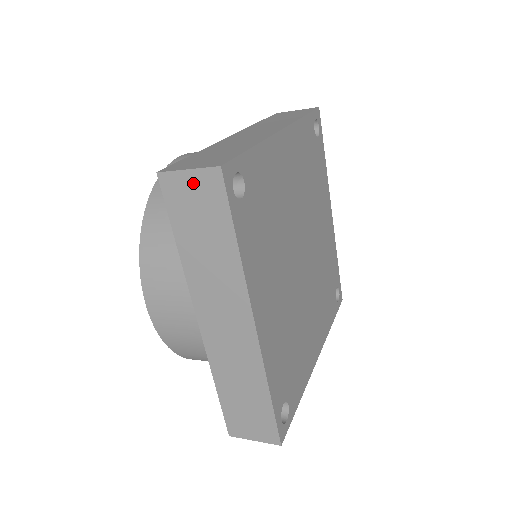
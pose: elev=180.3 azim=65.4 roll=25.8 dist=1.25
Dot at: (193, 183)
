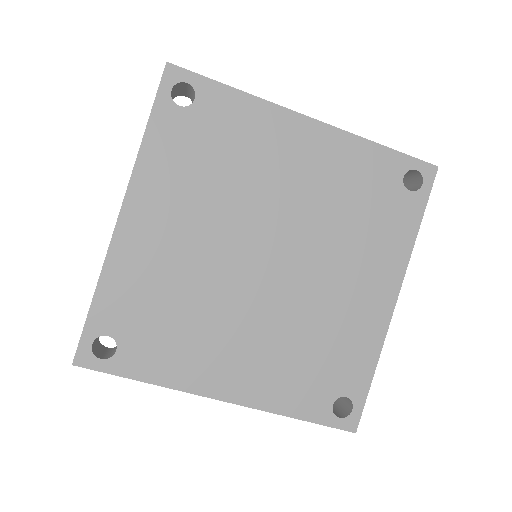
Dot at: occluded
